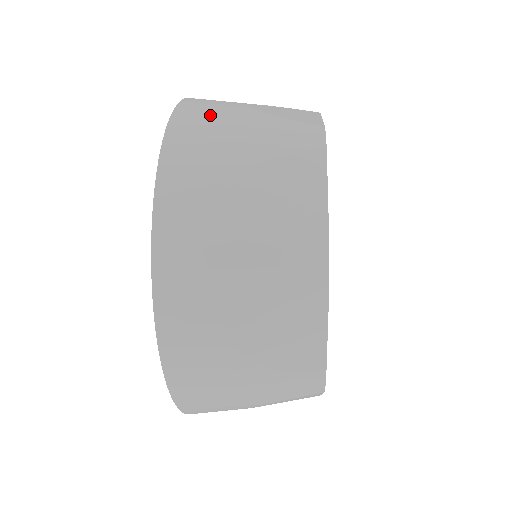
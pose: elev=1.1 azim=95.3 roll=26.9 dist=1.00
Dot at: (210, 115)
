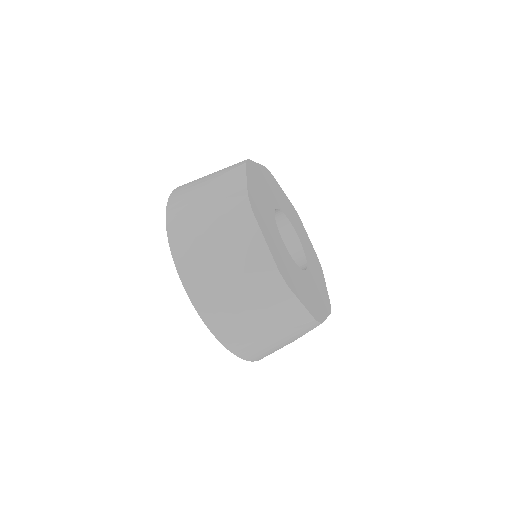
Dot at: occluded
